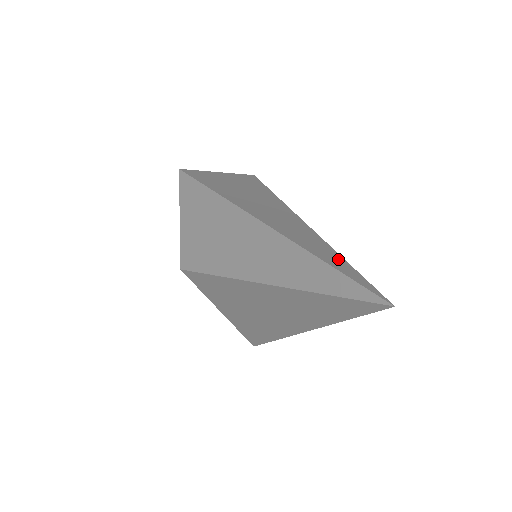
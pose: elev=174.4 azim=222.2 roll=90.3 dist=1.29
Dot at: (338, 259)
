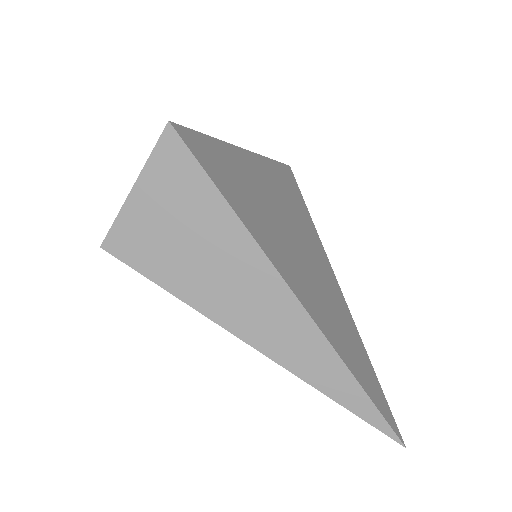
Dot at: (350, 386)
